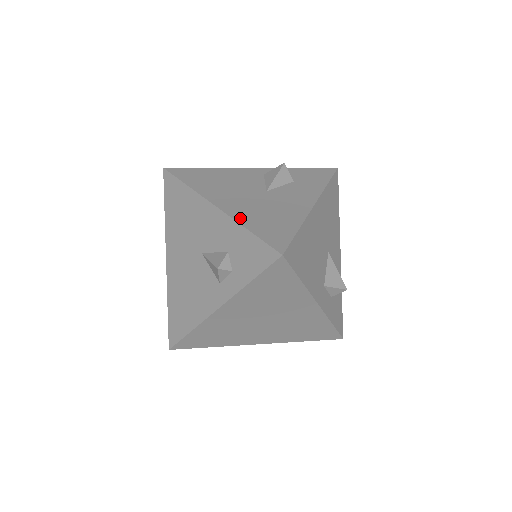
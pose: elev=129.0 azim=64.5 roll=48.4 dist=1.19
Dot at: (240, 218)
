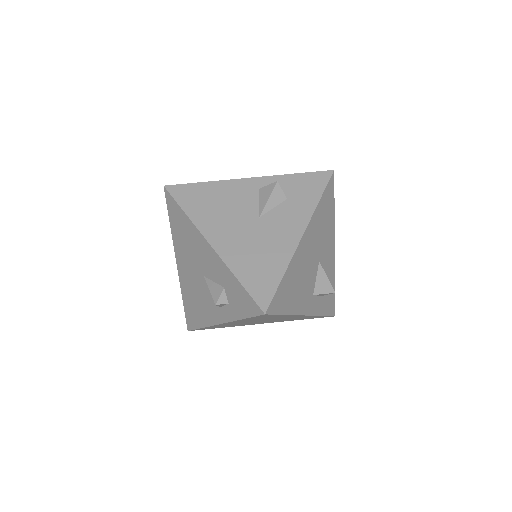
Dot at: (232, 263)
